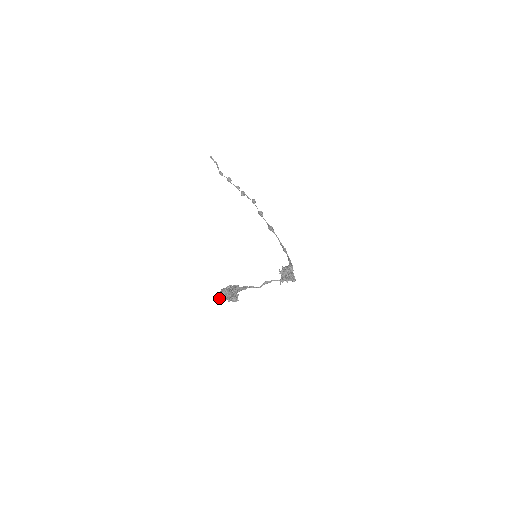
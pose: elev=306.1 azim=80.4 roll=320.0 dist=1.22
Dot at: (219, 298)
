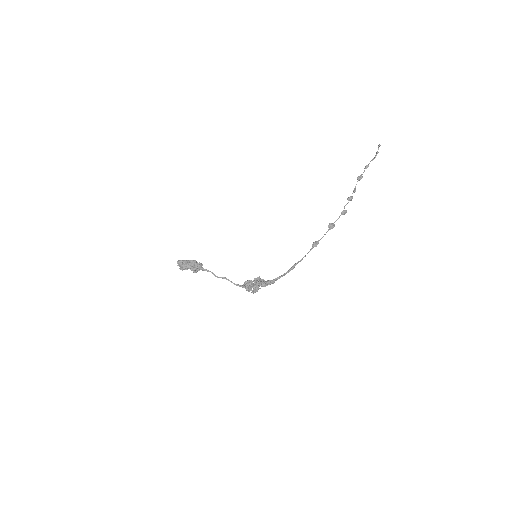
Dot at: occluded
